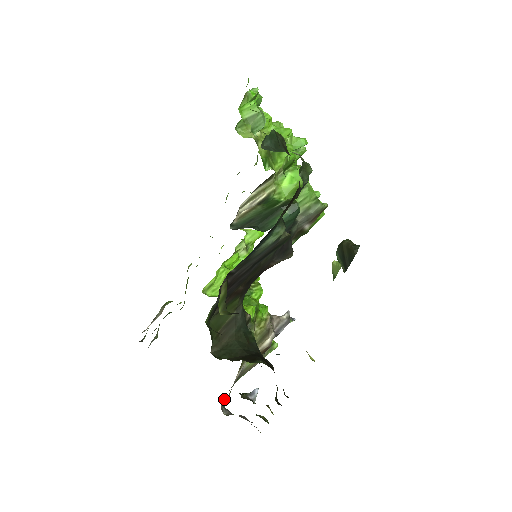
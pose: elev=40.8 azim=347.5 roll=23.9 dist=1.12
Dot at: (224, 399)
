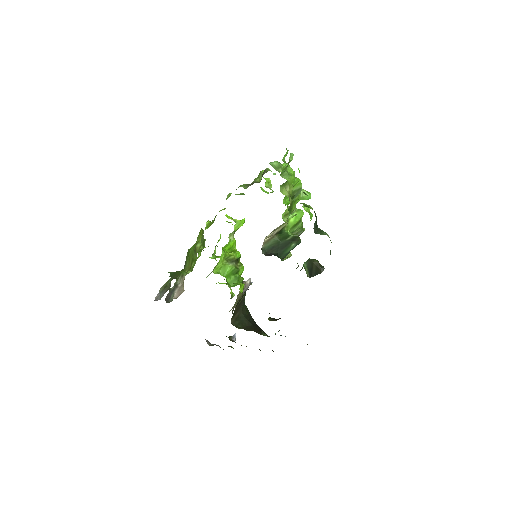
Dot at: occluded
